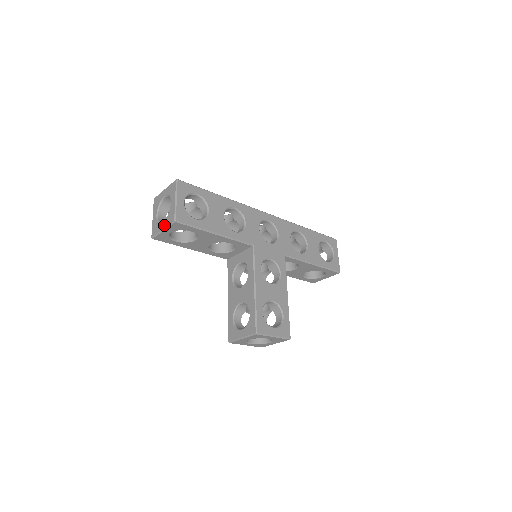
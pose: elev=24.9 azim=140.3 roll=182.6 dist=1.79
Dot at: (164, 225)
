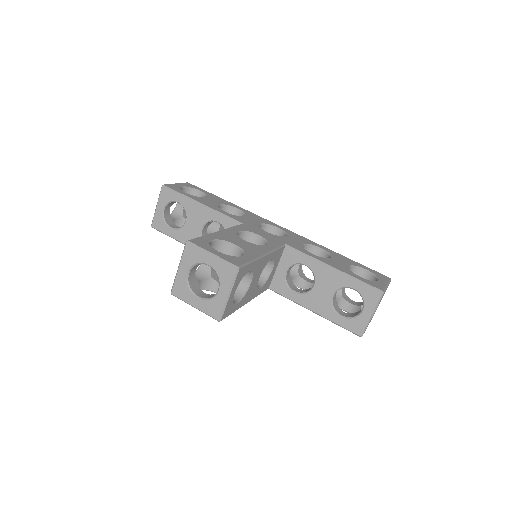
Dot at: (159, 202)
